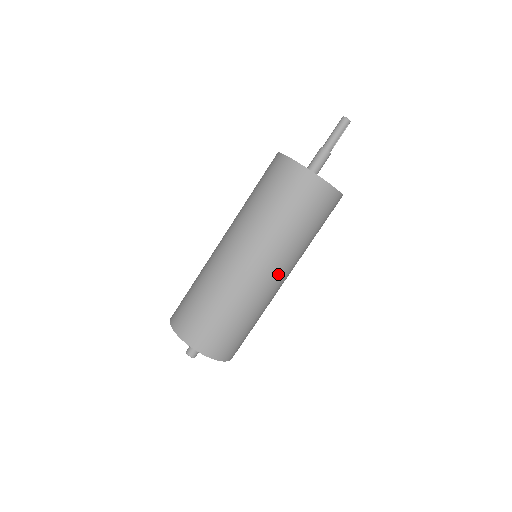
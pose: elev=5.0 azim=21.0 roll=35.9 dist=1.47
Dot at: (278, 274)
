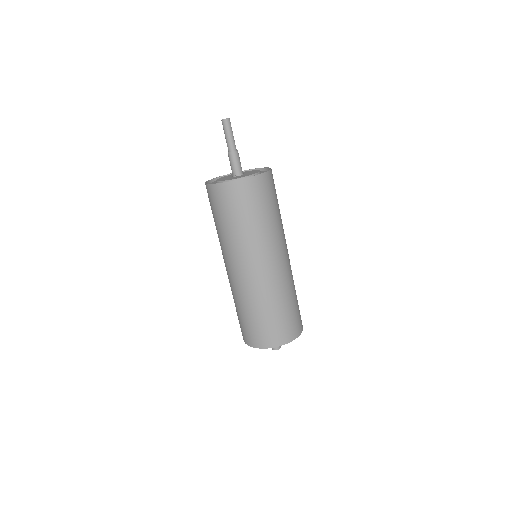
Dot at: (286, 253)
